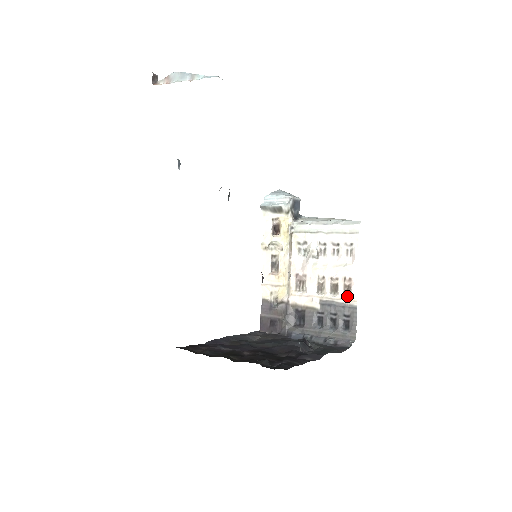
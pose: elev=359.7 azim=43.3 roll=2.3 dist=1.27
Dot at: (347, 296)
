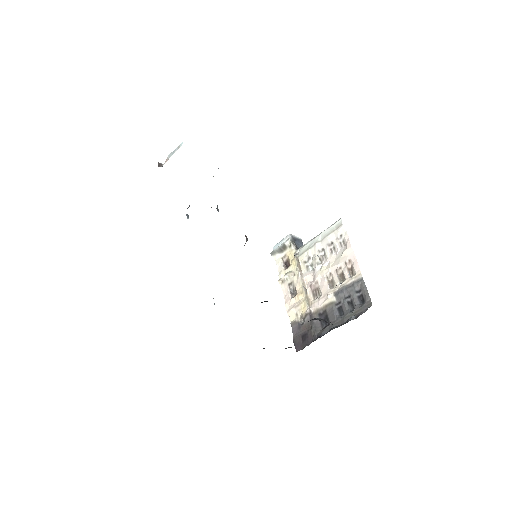
Dot at: (353, 276)
